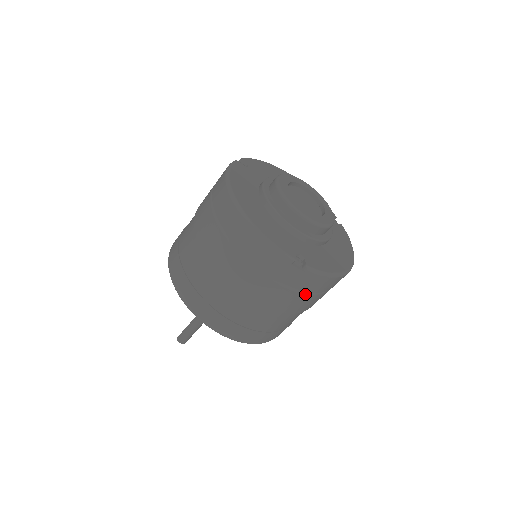
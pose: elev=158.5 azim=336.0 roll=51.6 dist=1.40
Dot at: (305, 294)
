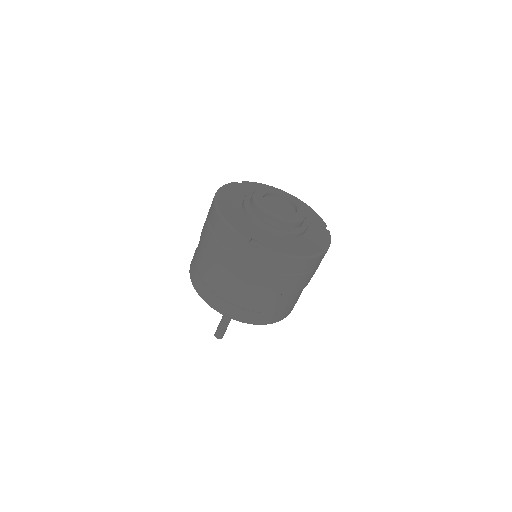
Dot at: (268, 273)
